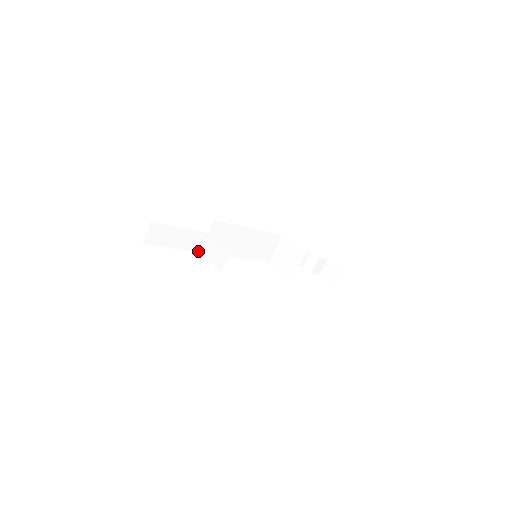
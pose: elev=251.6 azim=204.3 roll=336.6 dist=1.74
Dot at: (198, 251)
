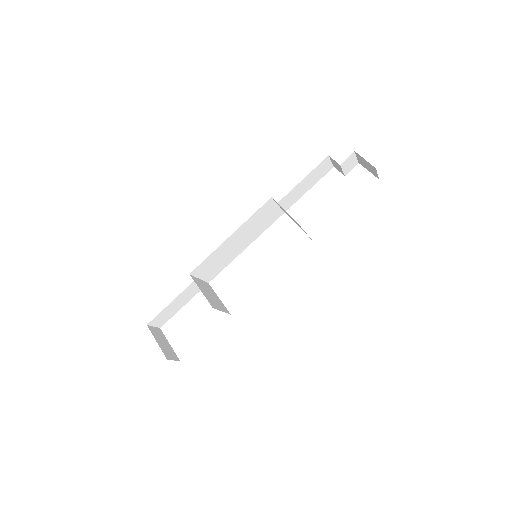
Dot at: occluded
